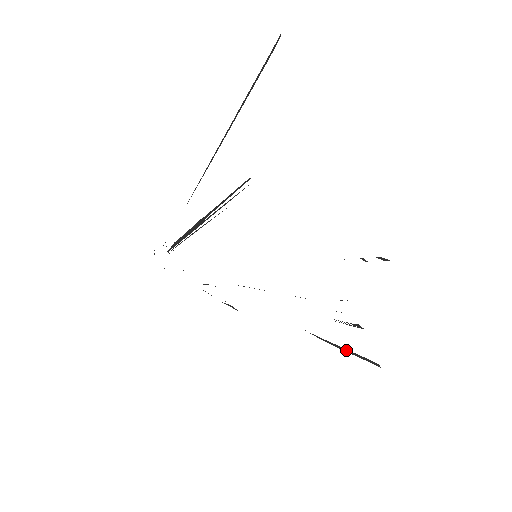
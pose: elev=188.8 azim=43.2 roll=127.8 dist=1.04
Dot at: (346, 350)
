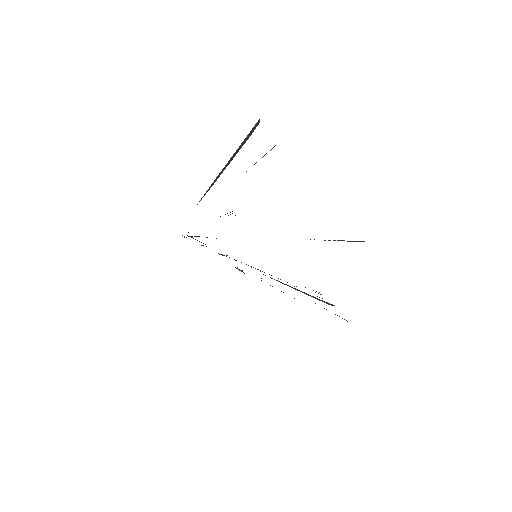
Dot at: occluded
